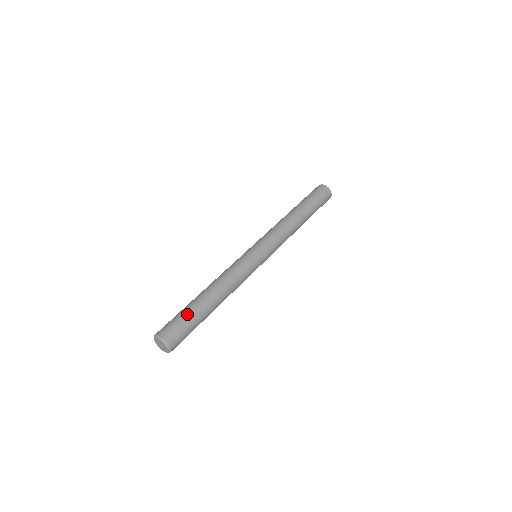
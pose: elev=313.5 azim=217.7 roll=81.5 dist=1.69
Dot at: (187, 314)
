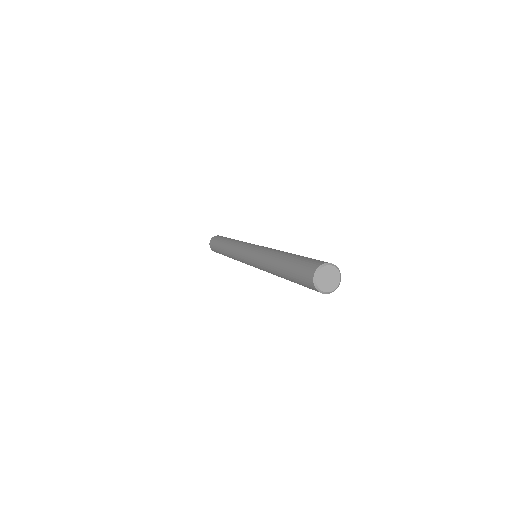
Dot at: occluded
